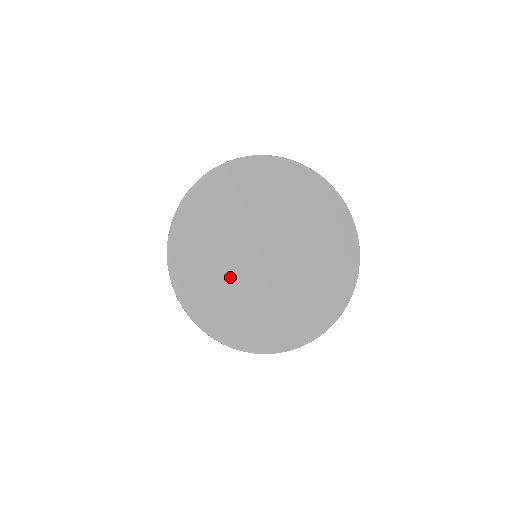
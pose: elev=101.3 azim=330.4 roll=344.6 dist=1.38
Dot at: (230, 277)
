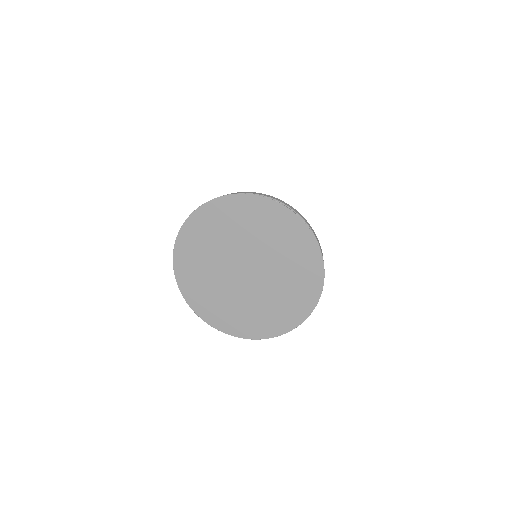
Dot at: (213, 274)
